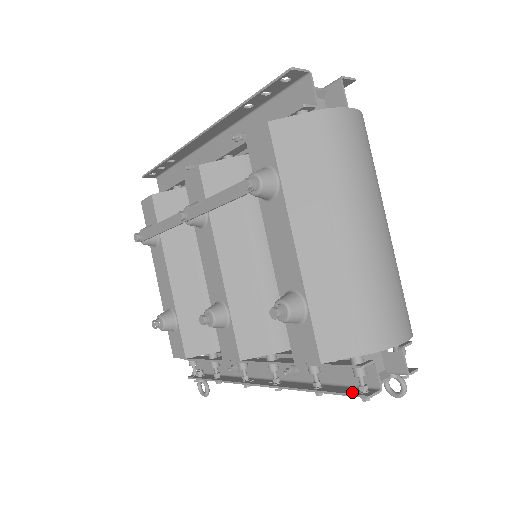
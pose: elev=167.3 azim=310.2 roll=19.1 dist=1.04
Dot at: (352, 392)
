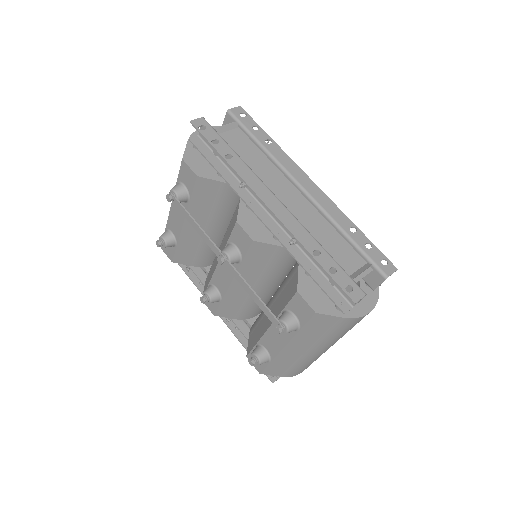
Dot at: occluded
